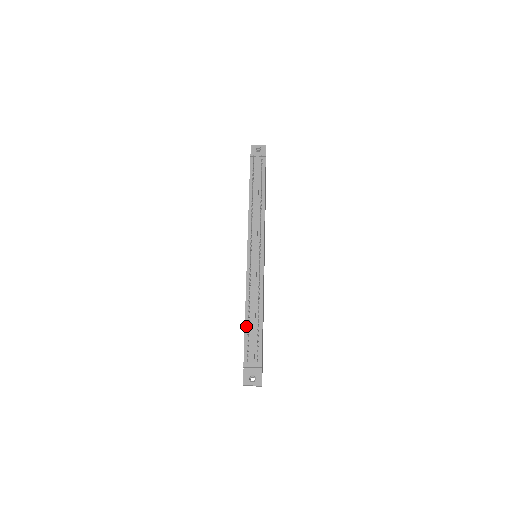
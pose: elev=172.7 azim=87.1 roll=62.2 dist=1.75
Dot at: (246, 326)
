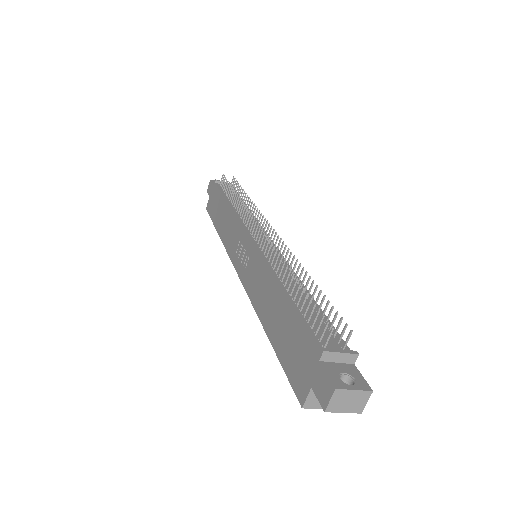
Dot at: (292, 304)
